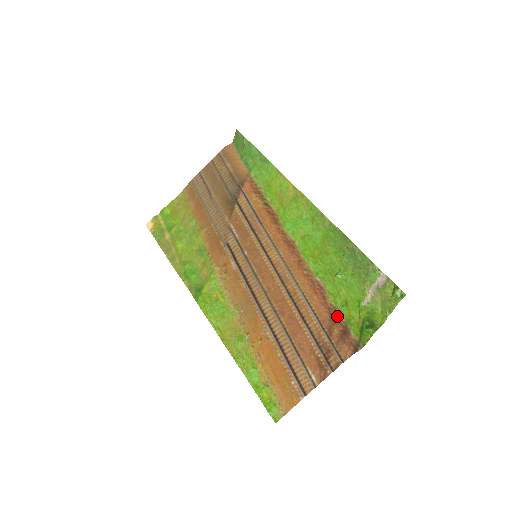
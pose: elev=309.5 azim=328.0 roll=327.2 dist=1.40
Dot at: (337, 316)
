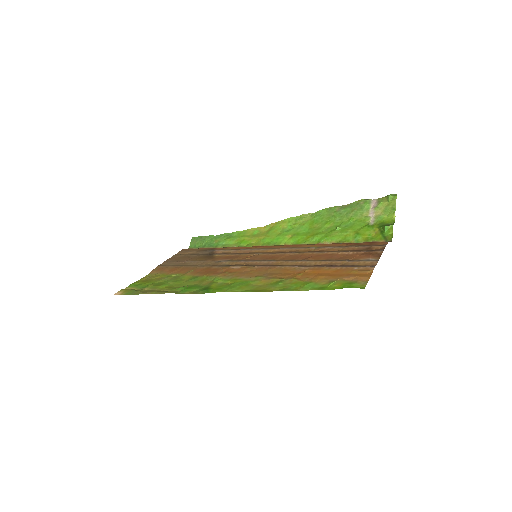
Dot at: occluded
